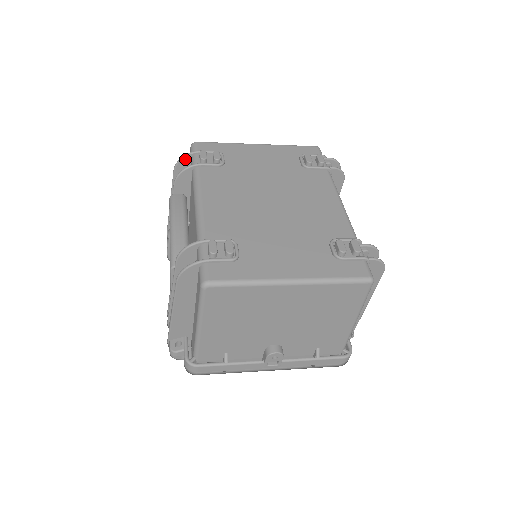
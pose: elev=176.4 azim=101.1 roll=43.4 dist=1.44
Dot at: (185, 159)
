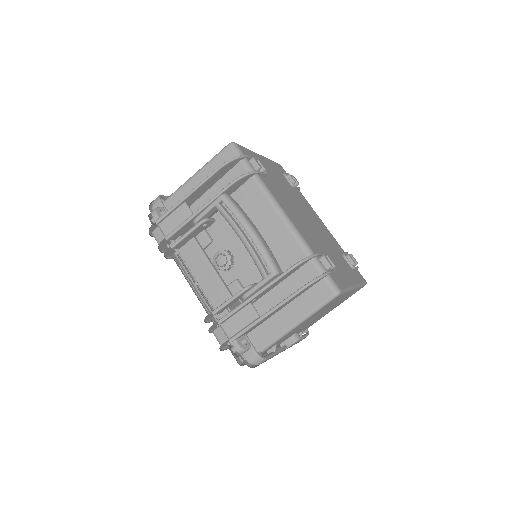
Dot at: (236, 160)
